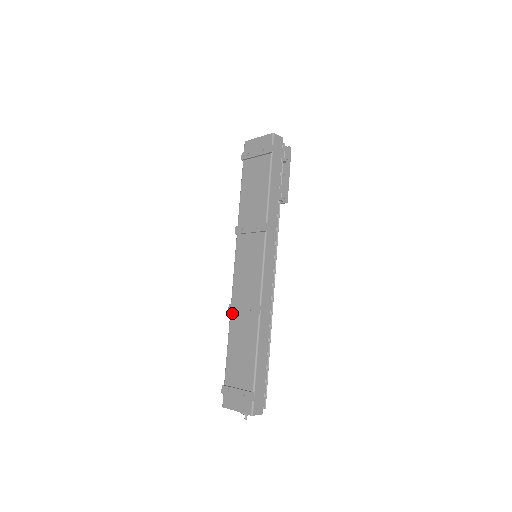
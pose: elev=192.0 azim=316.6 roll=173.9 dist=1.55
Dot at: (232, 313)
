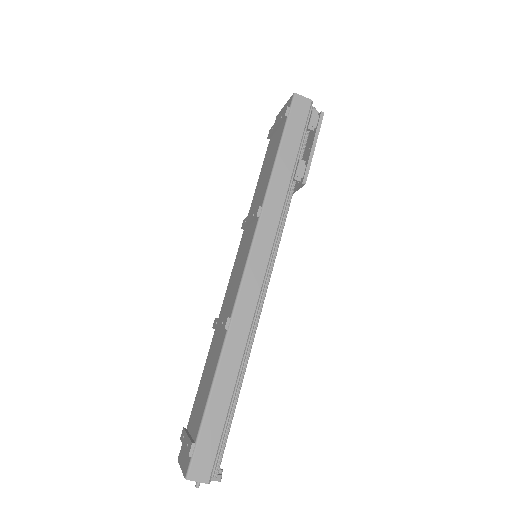
Dot at: (215, 330)
